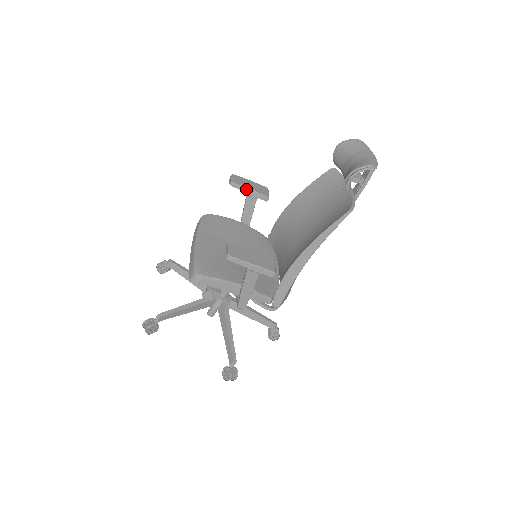
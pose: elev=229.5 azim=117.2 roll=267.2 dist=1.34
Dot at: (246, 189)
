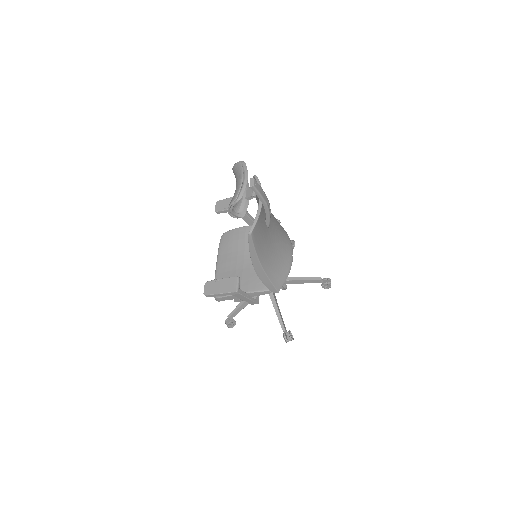
Dot at: (227, 211)
